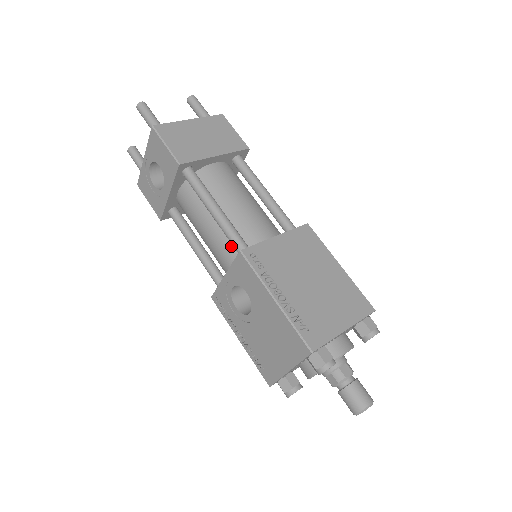
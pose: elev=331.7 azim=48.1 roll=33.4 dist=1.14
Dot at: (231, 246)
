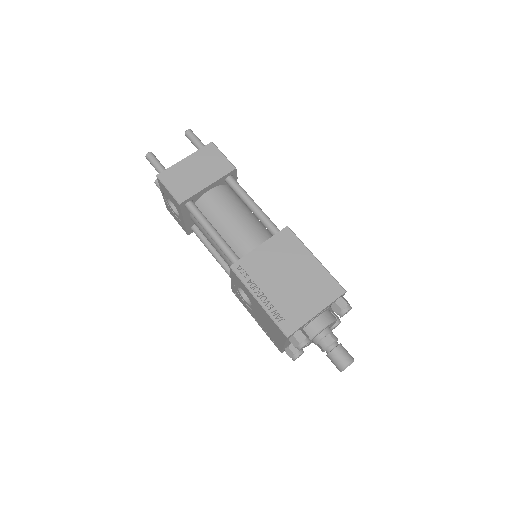
Dot at: occluded
